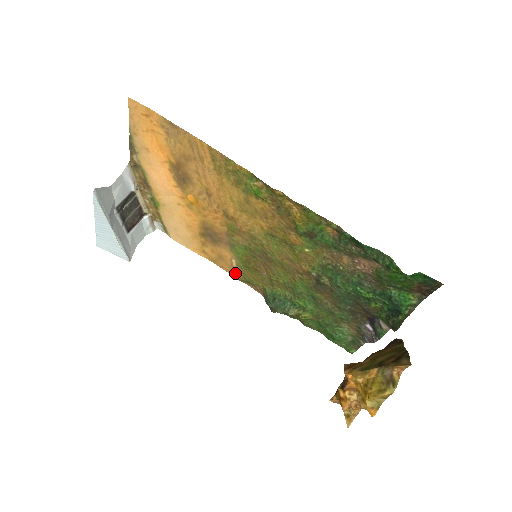
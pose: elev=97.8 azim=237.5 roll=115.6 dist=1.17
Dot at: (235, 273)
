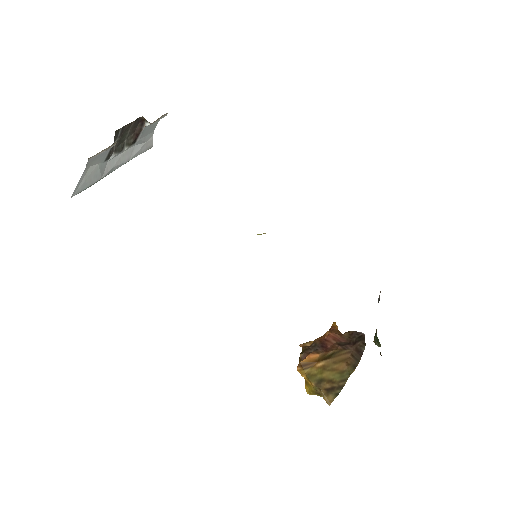
Dot at: occluded
